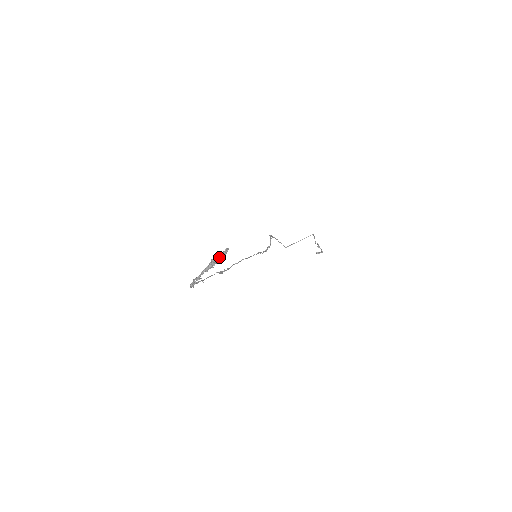
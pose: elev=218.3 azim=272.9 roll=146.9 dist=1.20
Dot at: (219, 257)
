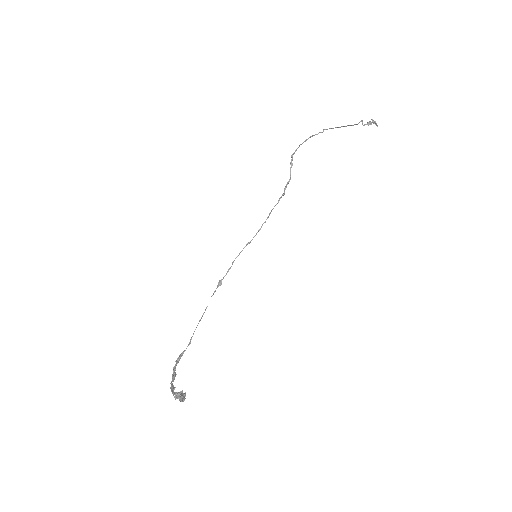
Dot at: (180, 397)
